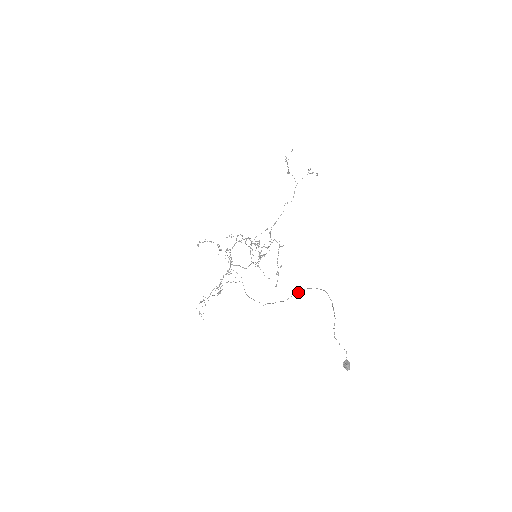
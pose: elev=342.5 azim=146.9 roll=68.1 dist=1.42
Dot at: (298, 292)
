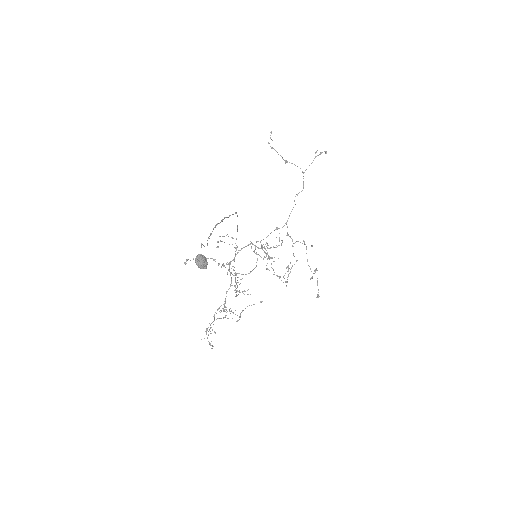
Dot at: occluded
